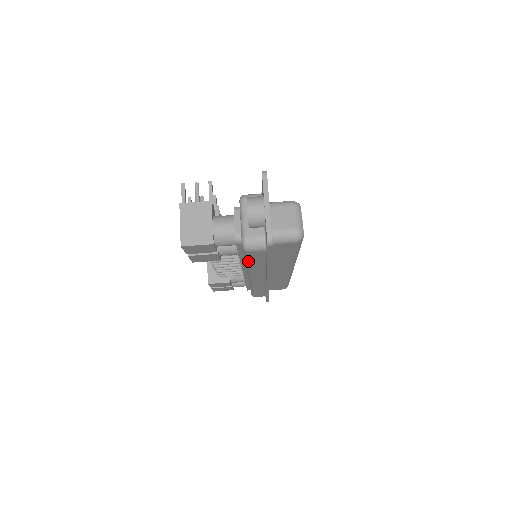
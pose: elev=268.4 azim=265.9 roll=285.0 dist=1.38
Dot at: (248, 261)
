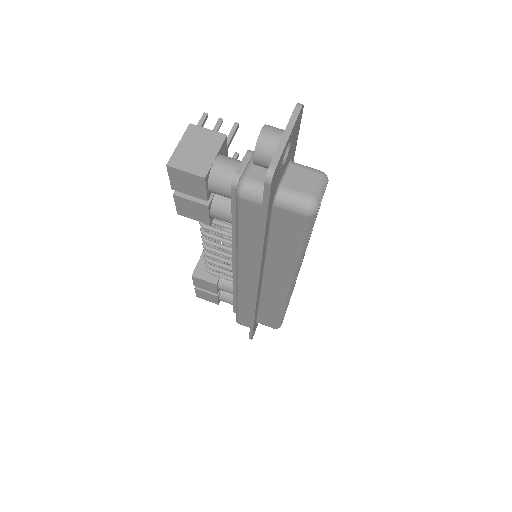
Dot at: (239, 226)
